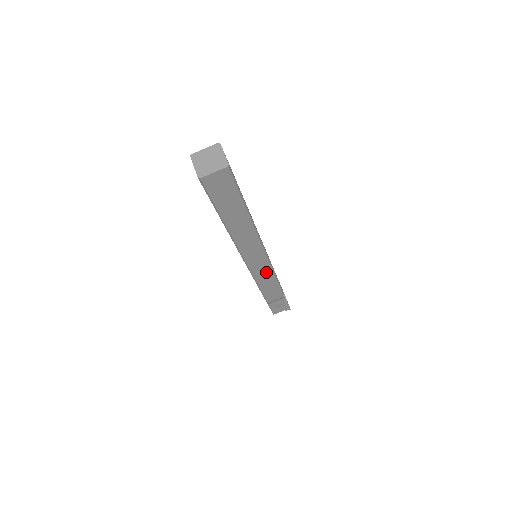
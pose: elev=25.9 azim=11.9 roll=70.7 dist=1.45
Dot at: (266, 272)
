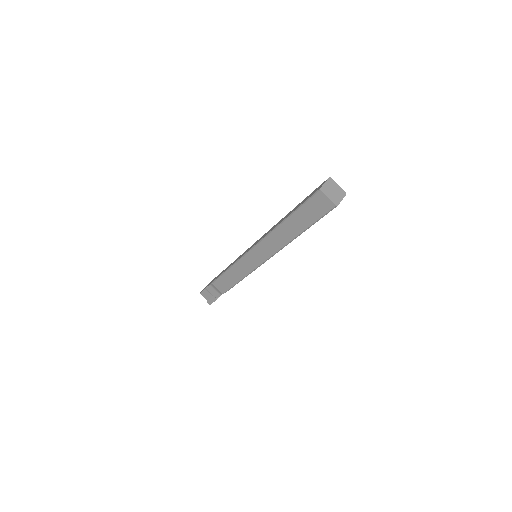
Dot at: (245, 269)
